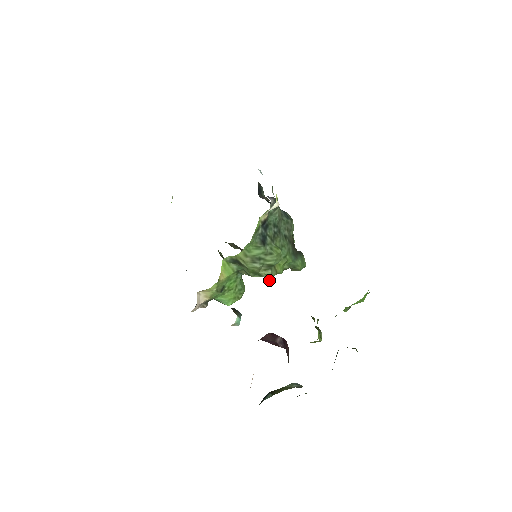
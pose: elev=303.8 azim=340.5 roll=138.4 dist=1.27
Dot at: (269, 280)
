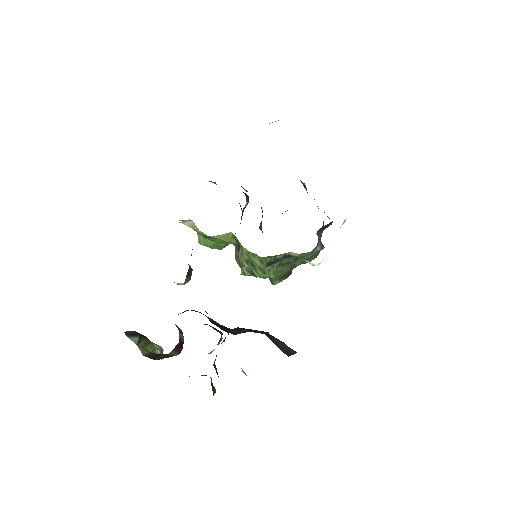
Dot at: (242, 274)
